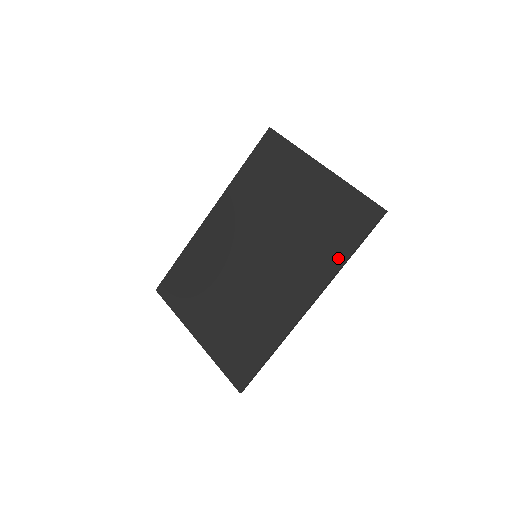
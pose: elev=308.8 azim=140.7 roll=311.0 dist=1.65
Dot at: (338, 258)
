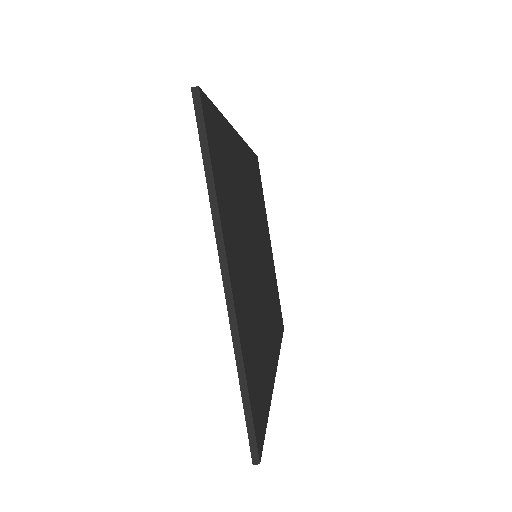
Dot at: occluded
